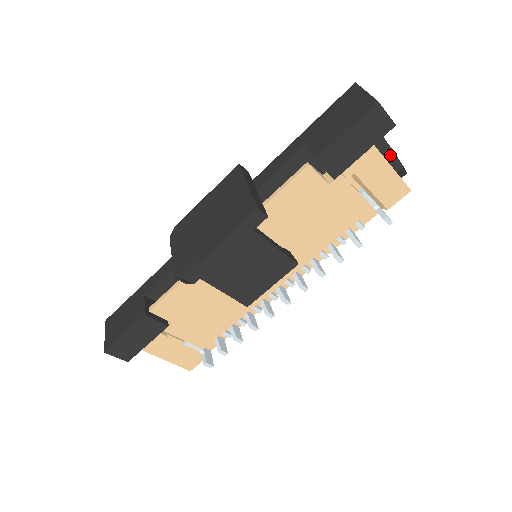
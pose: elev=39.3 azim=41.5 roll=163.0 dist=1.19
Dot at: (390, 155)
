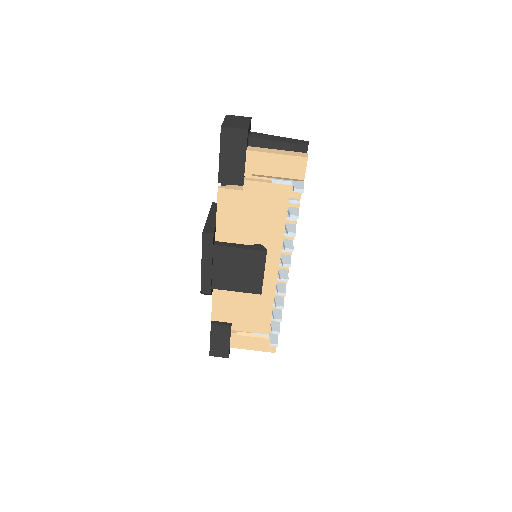
Dot at: (275, 144)
